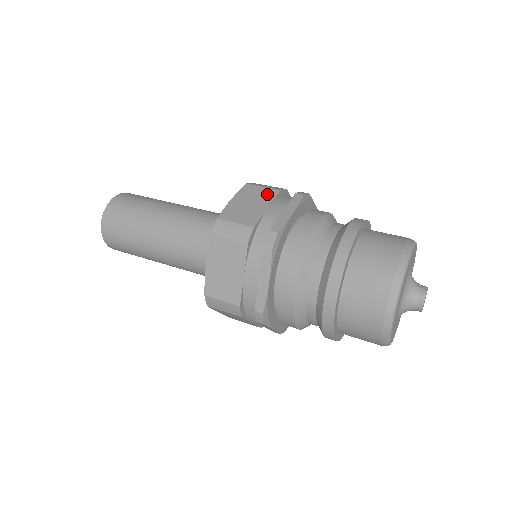
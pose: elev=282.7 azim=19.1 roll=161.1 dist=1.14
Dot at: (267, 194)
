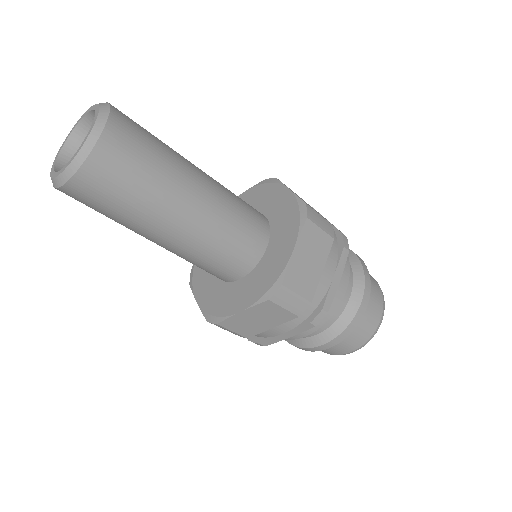
Dot at: (324, 245)
